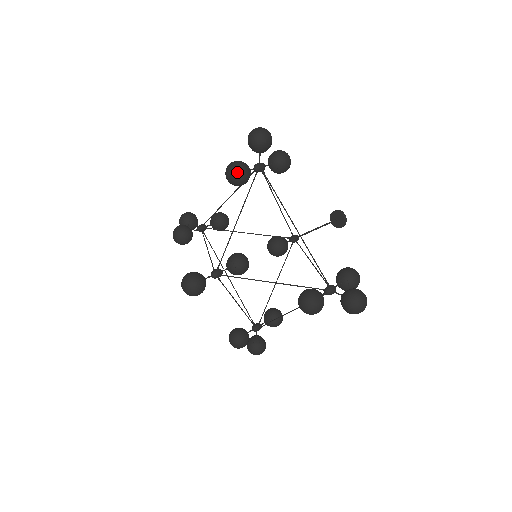
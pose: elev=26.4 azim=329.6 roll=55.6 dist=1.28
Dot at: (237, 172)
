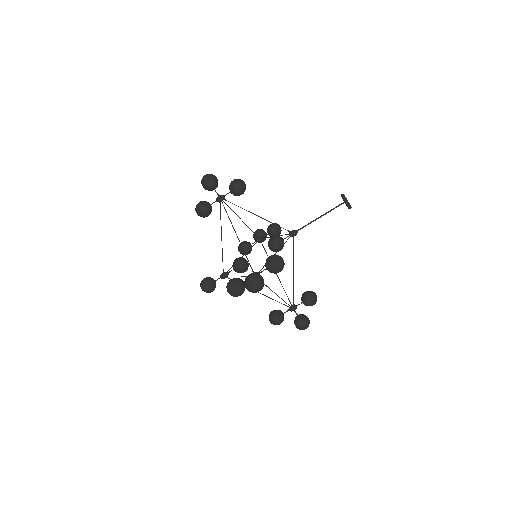
Dot at: (196, 210)
